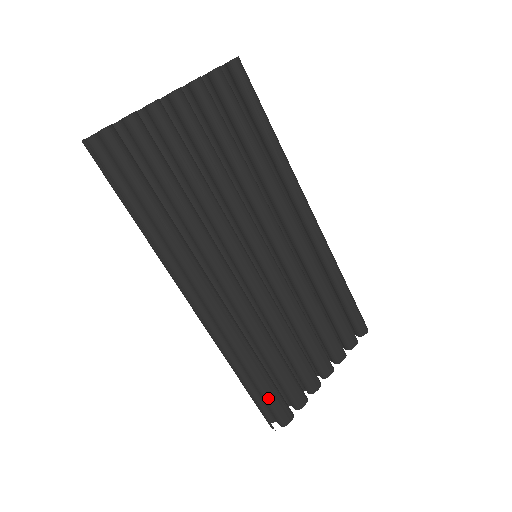
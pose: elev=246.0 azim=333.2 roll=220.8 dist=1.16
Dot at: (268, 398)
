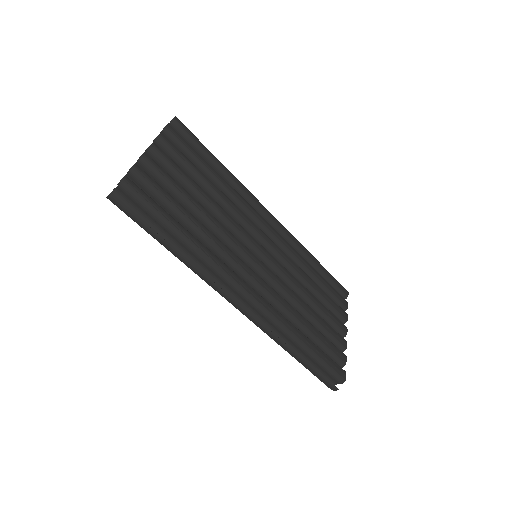
Dot at: (323, 361)
